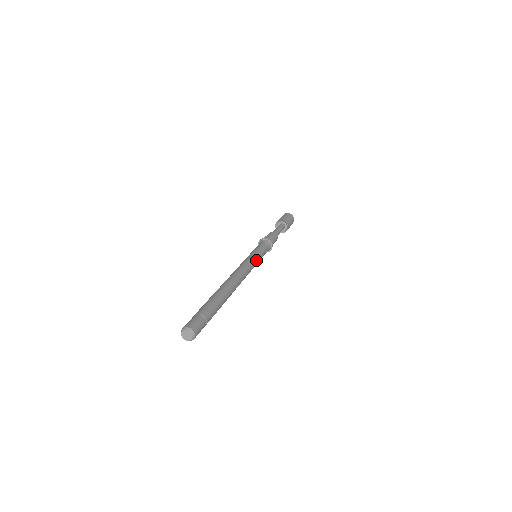
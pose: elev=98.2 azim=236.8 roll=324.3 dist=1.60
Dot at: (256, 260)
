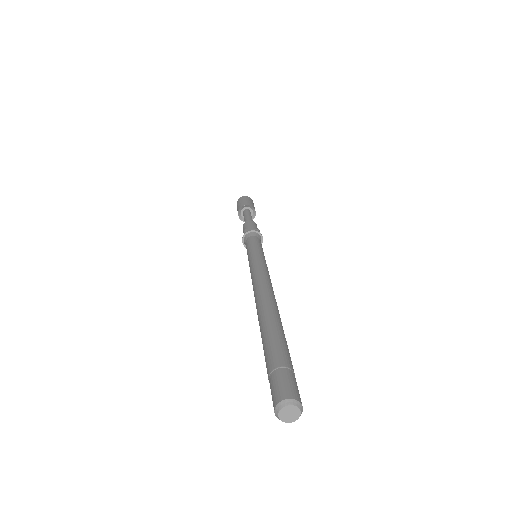
Dot at: (263, 258)
